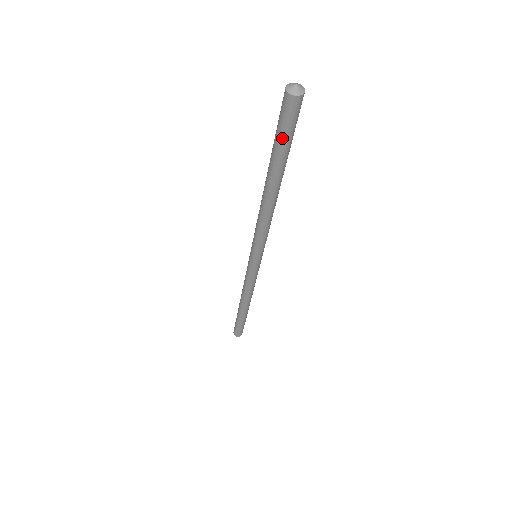
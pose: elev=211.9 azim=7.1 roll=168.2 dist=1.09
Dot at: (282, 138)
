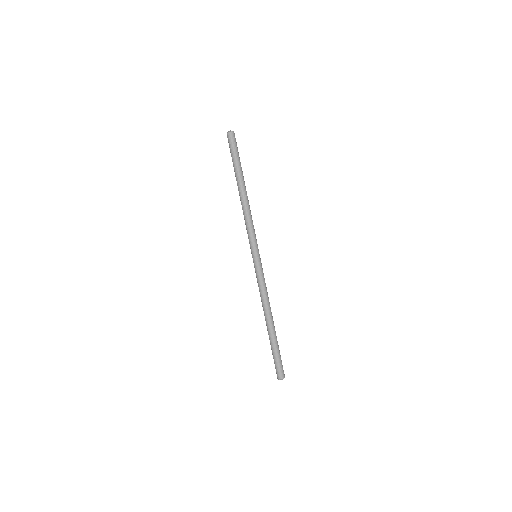
Dot at: (237, 154)
